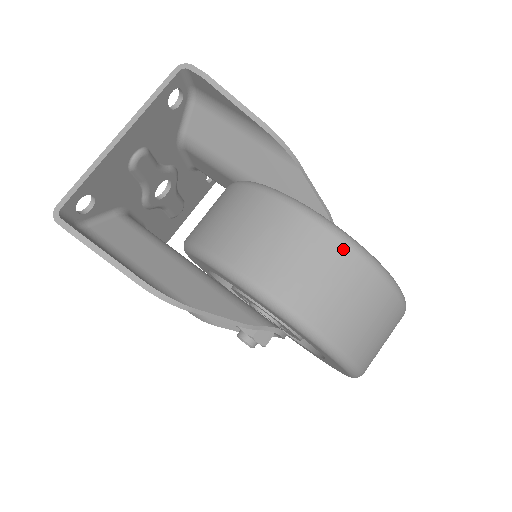
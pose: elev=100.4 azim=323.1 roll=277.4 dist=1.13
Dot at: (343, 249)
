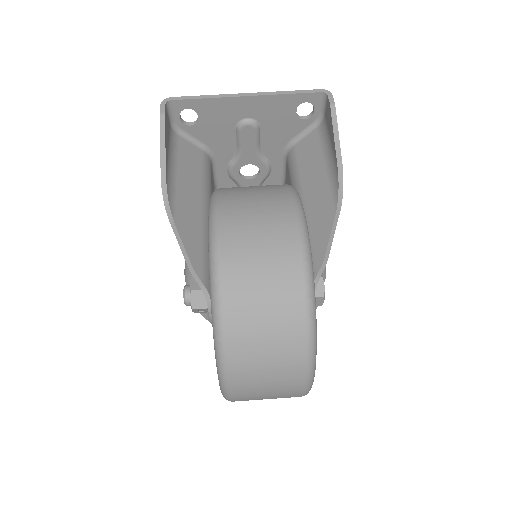
Dot at: (296, 260)
